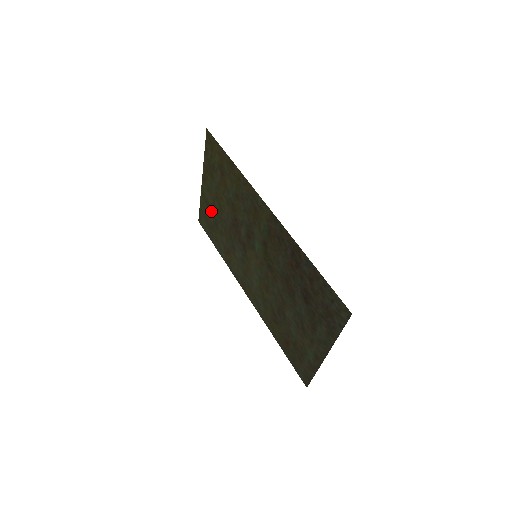
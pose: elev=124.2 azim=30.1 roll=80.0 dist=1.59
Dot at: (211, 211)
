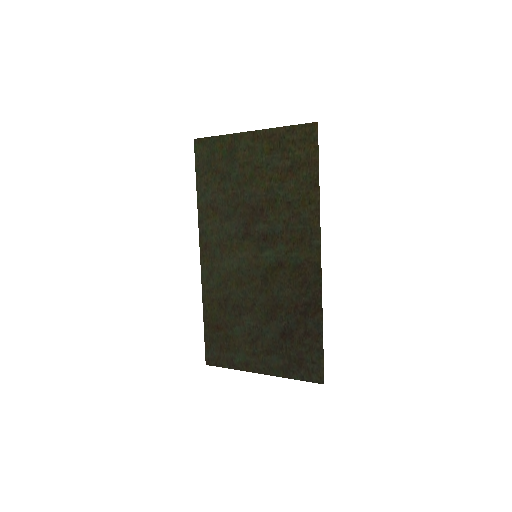
Dot at: (231, 162)
